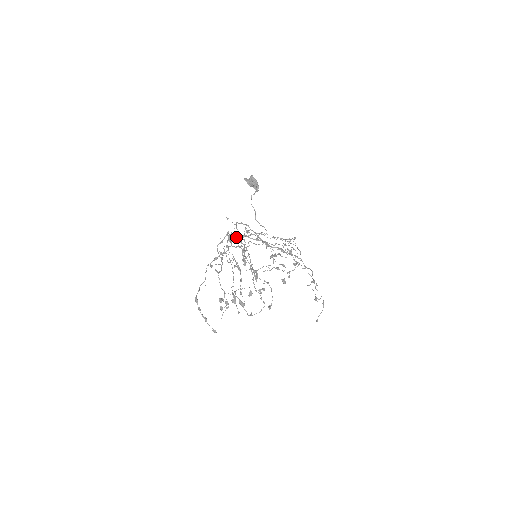
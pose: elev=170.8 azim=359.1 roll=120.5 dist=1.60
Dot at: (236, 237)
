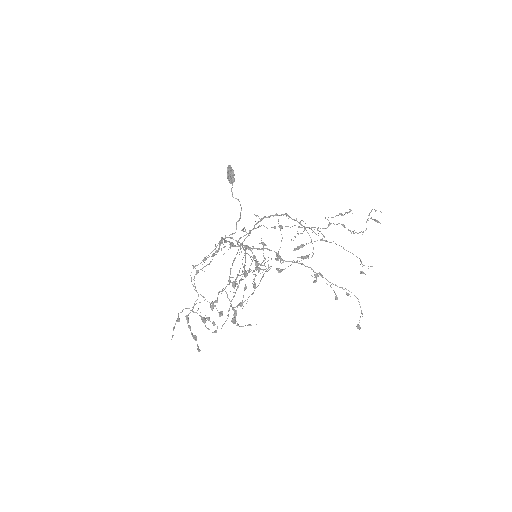
Dot at: (218, 243)
